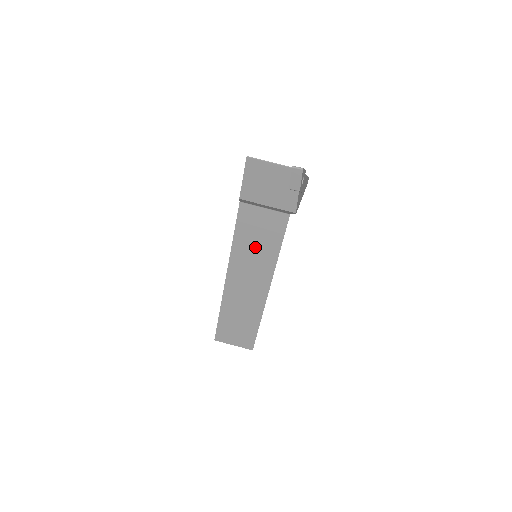
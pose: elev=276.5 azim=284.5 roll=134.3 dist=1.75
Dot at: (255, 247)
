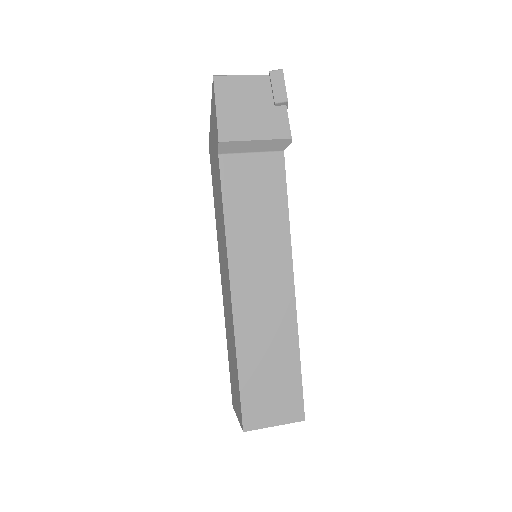
Dot at: (256, 219)
